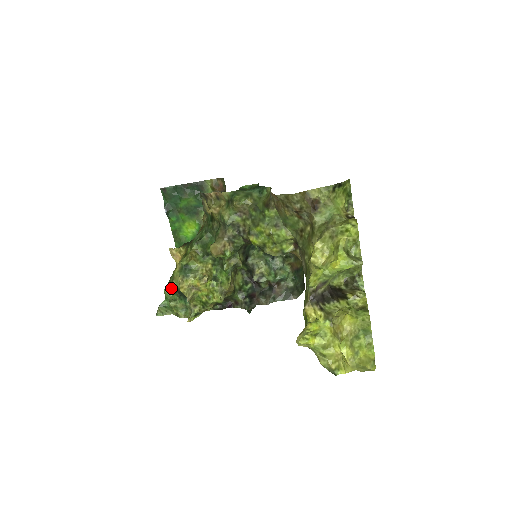
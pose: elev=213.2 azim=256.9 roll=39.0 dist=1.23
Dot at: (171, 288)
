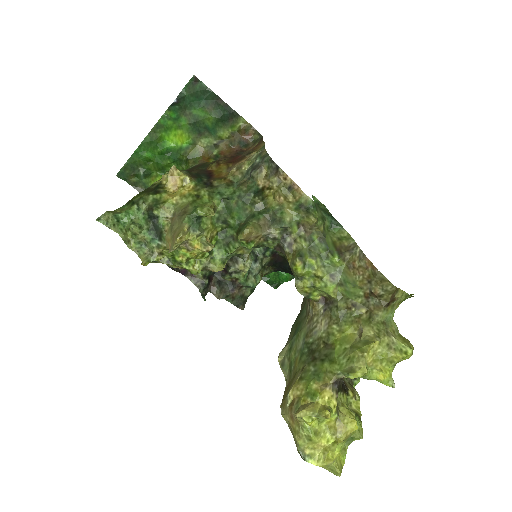
Dot at: (146, 211)
